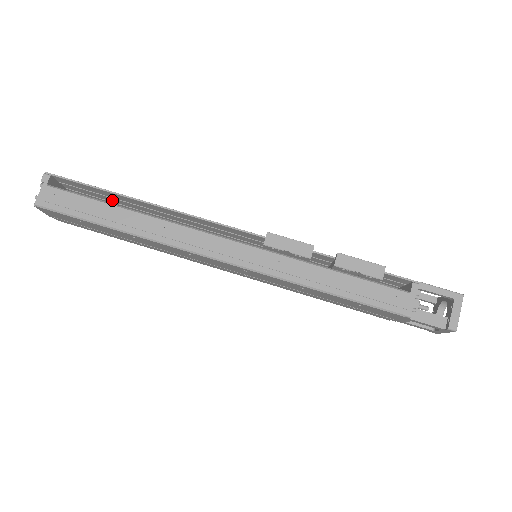
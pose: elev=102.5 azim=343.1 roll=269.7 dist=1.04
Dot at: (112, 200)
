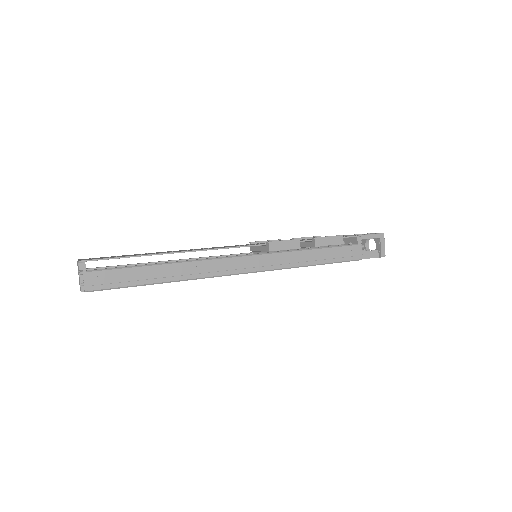
Dot at: occluded
